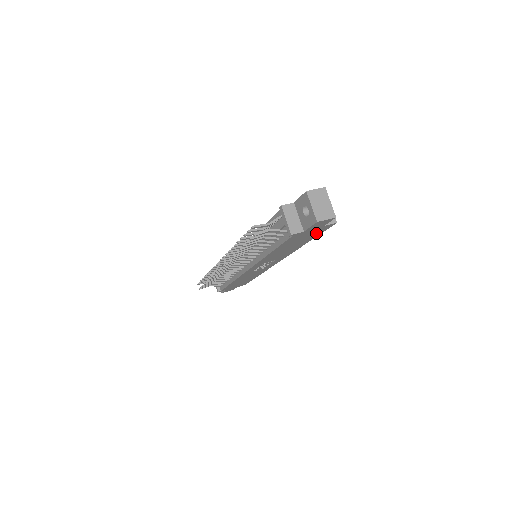
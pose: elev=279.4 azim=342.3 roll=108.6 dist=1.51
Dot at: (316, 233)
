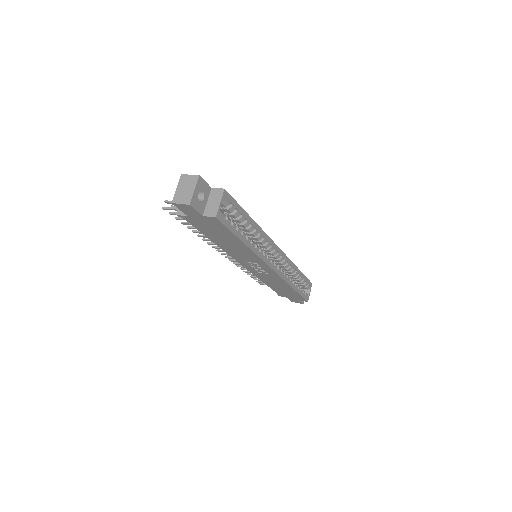
Dot at: (221, 228)
